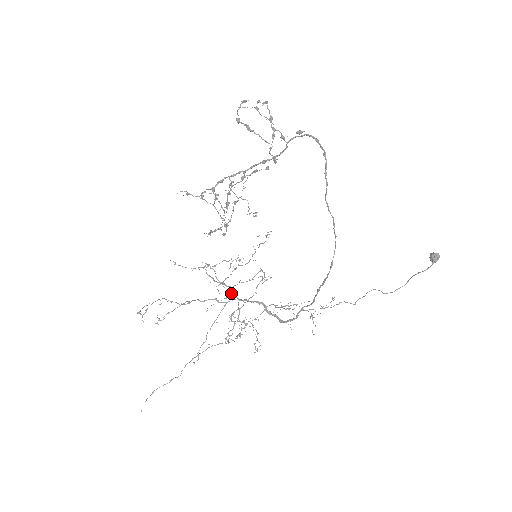
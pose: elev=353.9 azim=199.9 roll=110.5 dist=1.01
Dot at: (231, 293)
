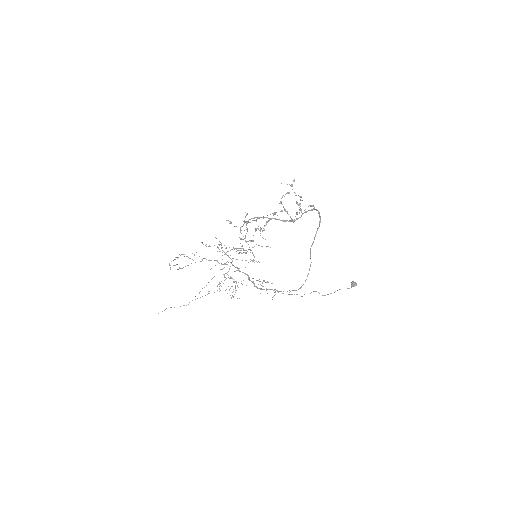
Dot at: occluded
